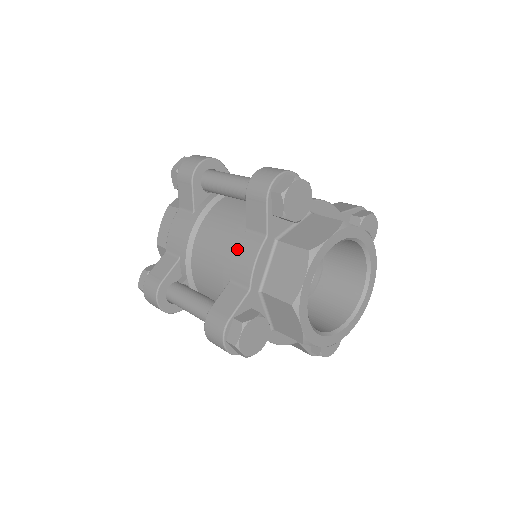
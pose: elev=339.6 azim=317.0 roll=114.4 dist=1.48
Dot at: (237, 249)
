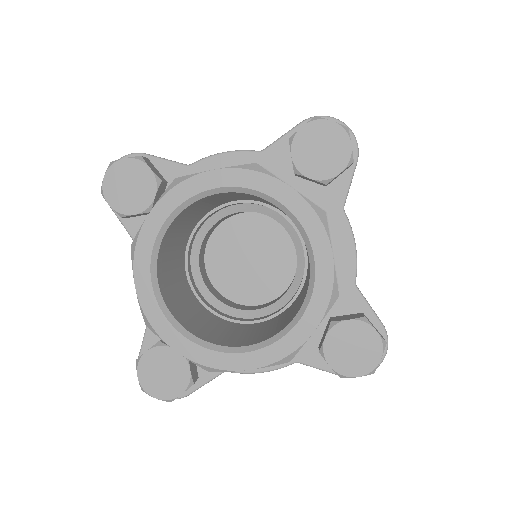
Dot at: occluded
